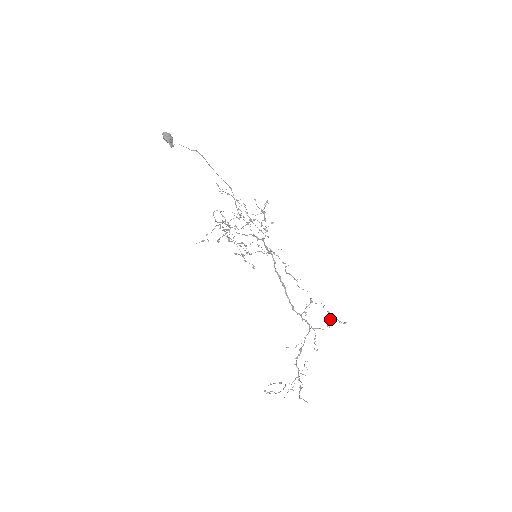
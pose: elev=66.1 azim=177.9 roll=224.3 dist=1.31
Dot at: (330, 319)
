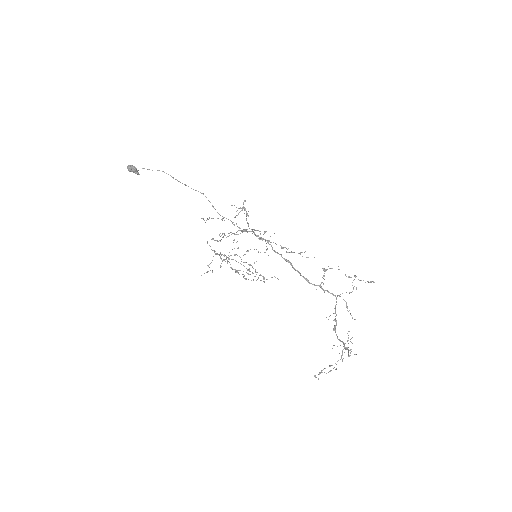
Dot at: (353, 280)
